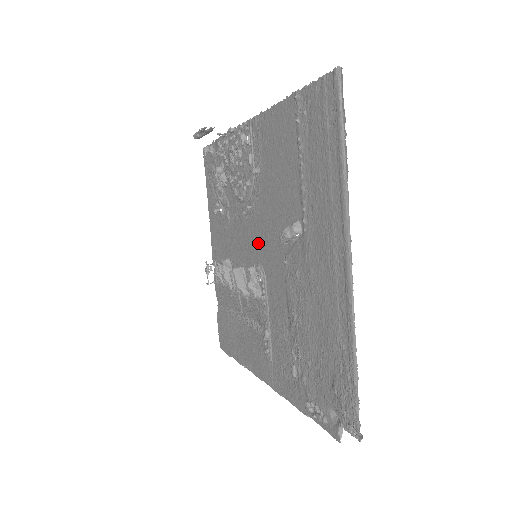
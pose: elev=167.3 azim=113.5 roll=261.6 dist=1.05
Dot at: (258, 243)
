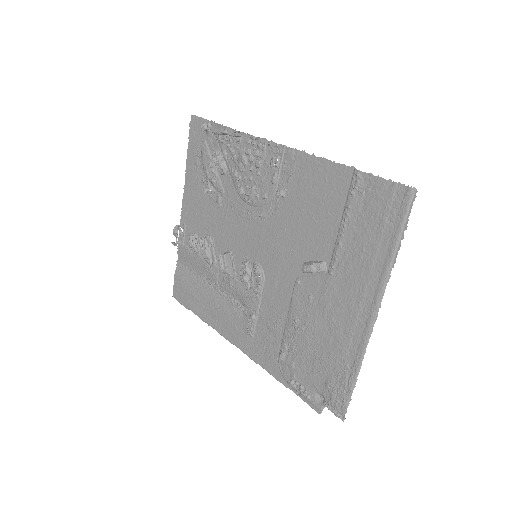
Dot at: (262, 247)
